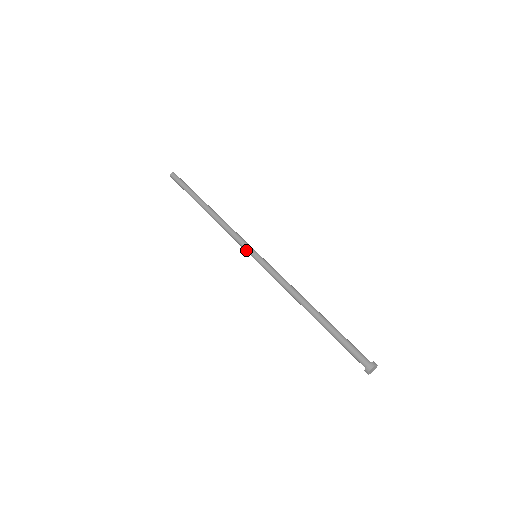
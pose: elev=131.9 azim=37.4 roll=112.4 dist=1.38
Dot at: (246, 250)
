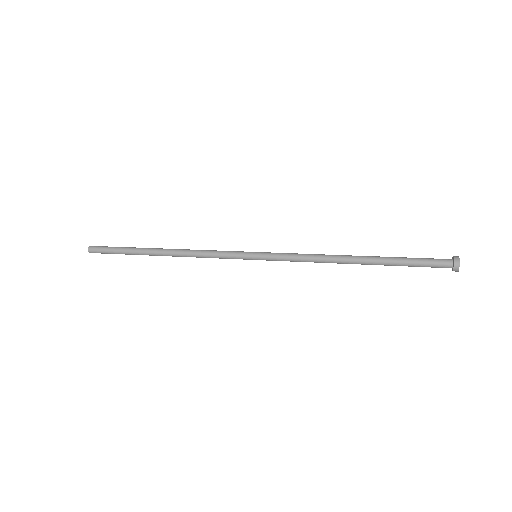
Dot at: (241, 253)
